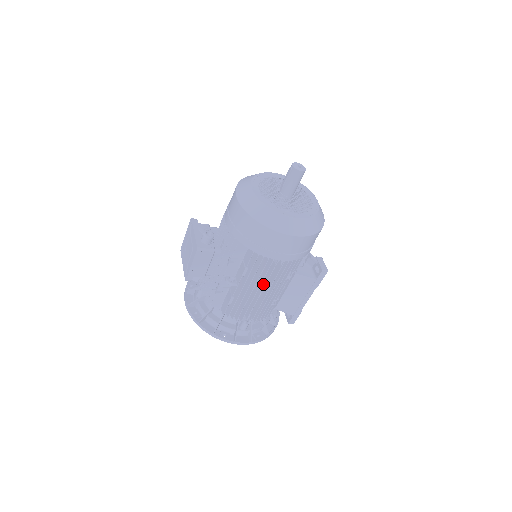
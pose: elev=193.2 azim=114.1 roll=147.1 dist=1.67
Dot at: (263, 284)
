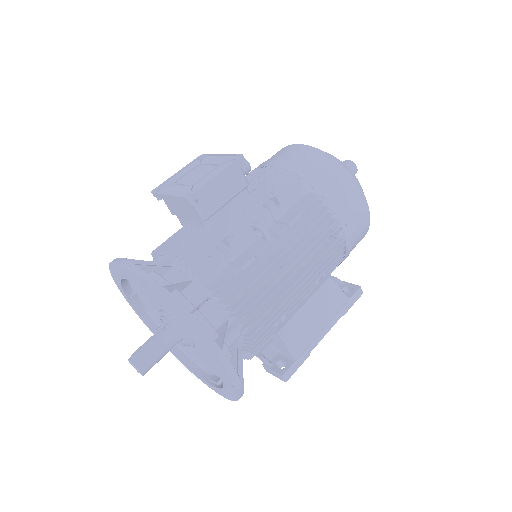
Dot at: (302, 258)
